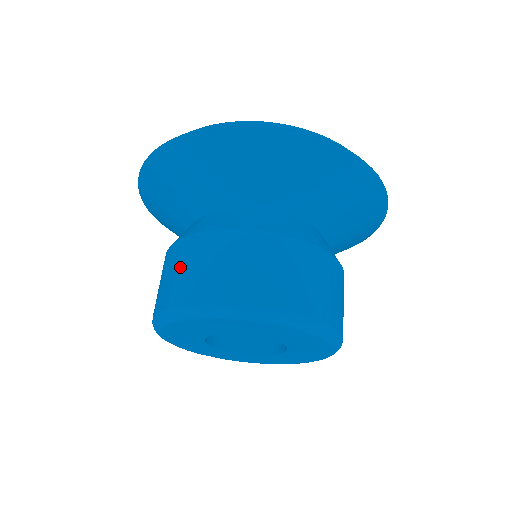
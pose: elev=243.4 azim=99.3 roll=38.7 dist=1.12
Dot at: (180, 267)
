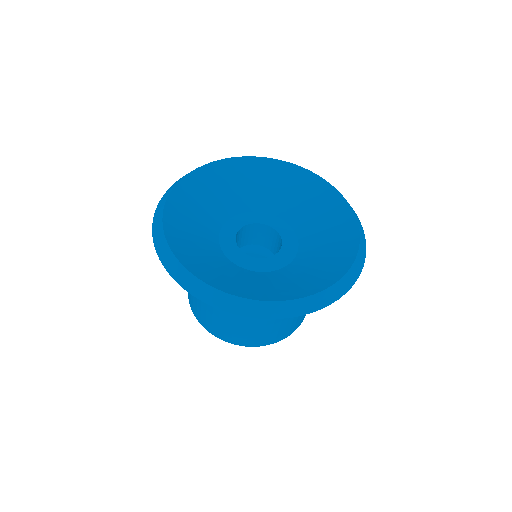
Dot at: (199, 308)
